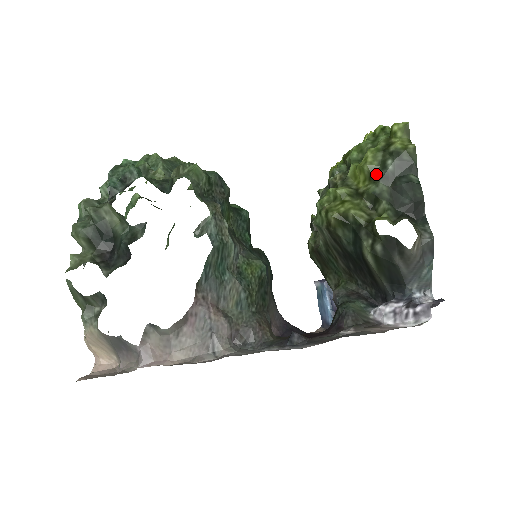
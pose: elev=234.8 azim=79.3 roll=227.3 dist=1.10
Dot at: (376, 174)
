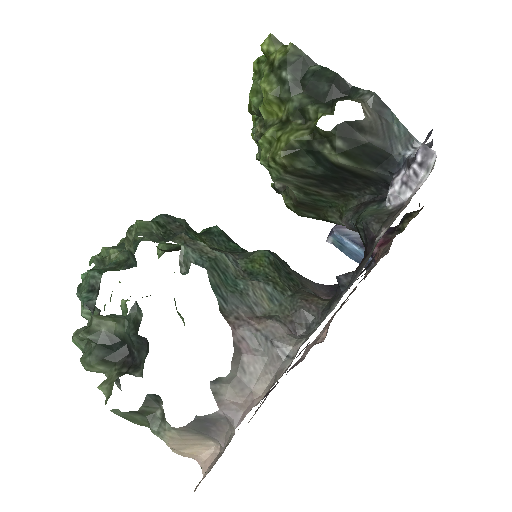
Dot at: (283, 93)
